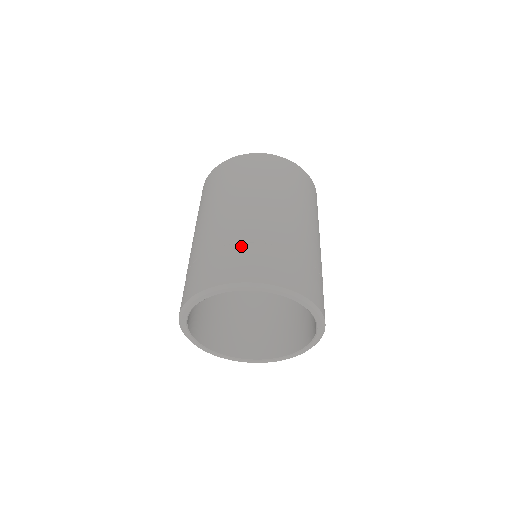
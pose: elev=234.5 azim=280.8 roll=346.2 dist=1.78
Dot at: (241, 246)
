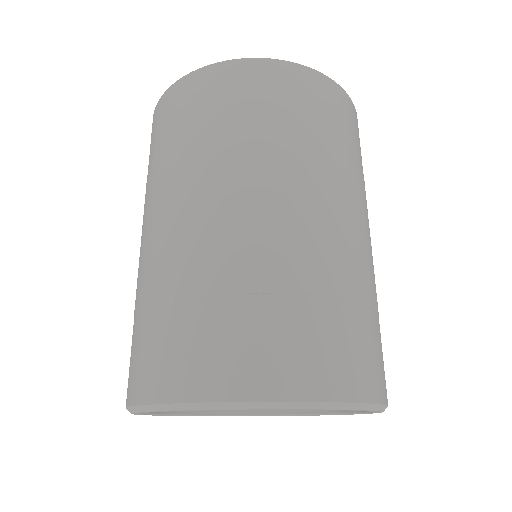
Dot at: (184, 308)
